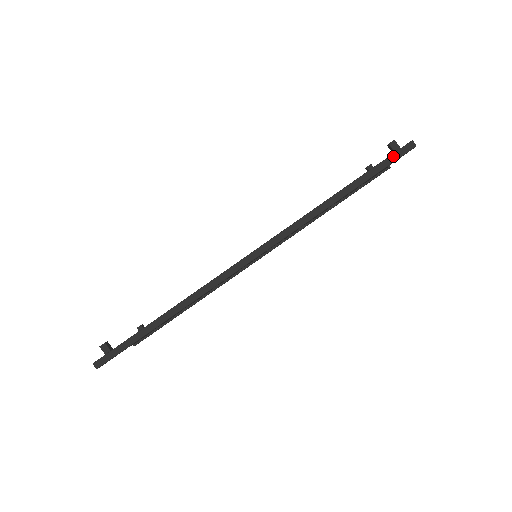
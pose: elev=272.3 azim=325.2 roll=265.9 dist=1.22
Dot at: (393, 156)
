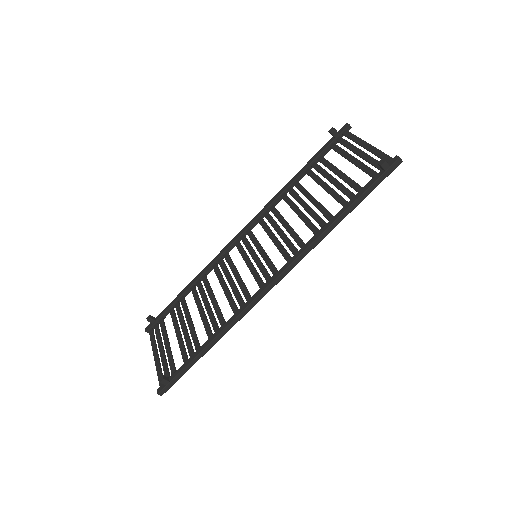
Dot at: (384, 175)
